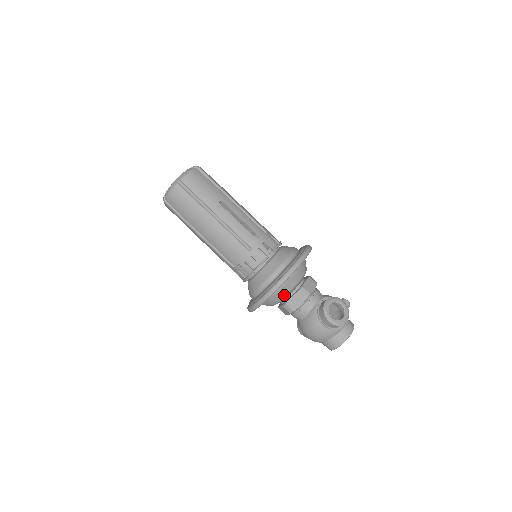
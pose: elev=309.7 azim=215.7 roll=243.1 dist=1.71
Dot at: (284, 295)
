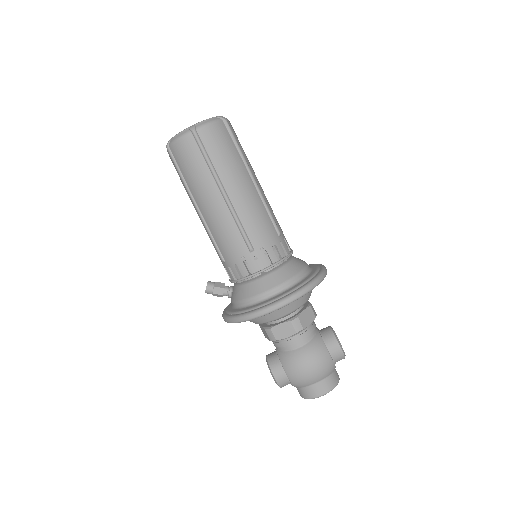
Dot at: (303, 303)
